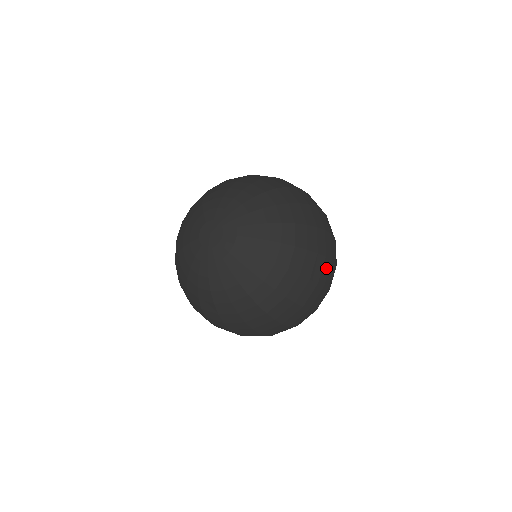
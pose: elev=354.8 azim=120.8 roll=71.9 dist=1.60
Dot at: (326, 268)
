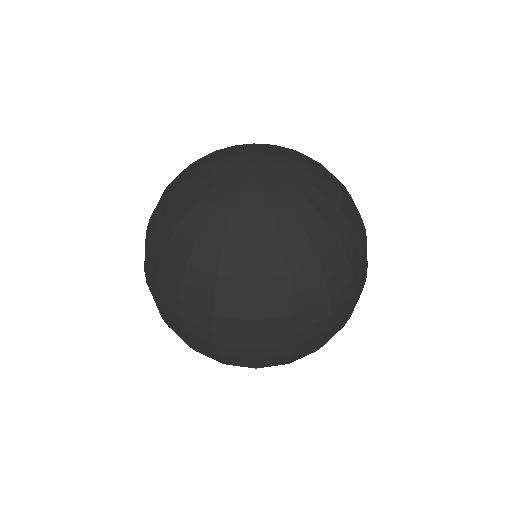
Dot at: occluded
